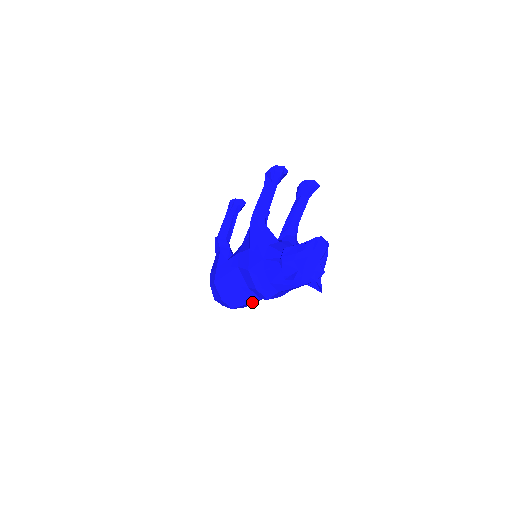
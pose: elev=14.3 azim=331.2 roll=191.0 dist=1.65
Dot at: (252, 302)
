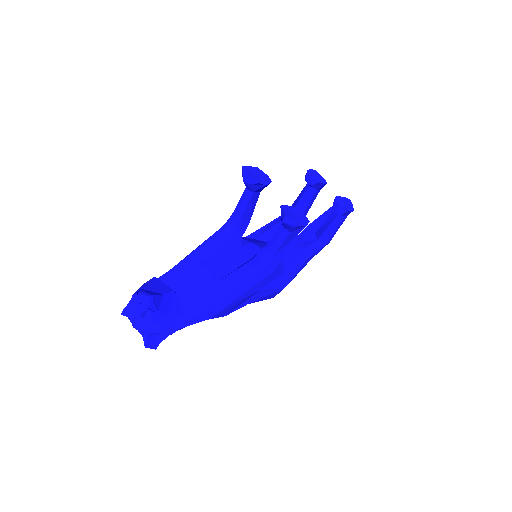
Dot at: occluded
